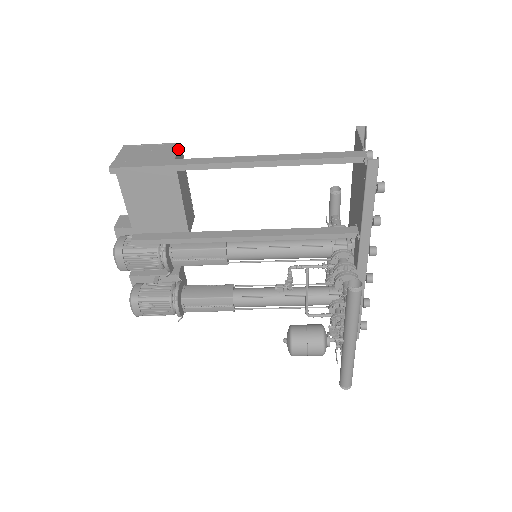
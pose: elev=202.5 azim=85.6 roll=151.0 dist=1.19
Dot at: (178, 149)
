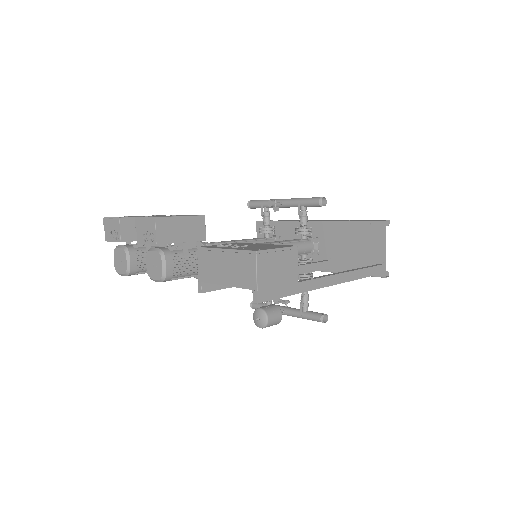
Dot at: occluded
